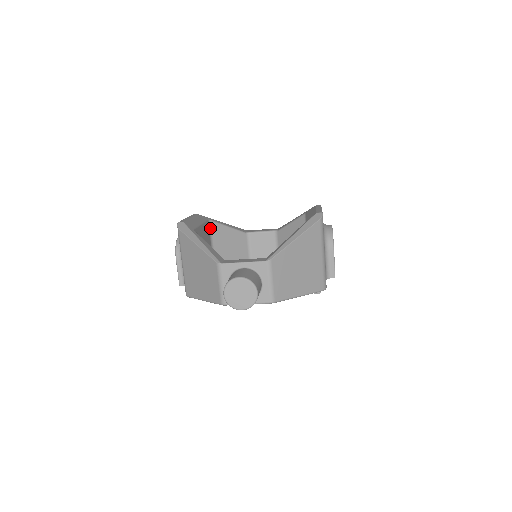
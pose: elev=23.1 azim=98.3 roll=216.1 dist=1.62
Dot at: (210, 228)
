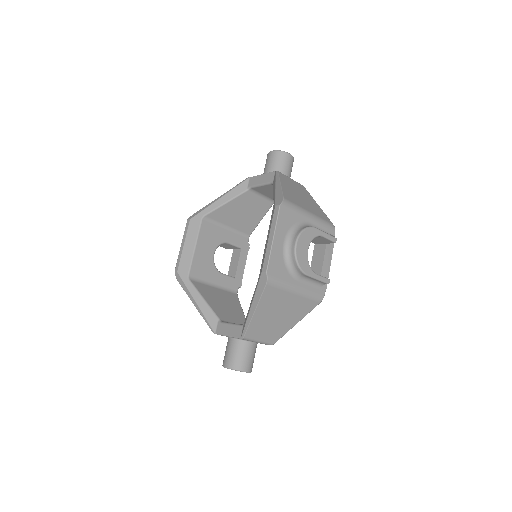
Dot at: (210, 220)
